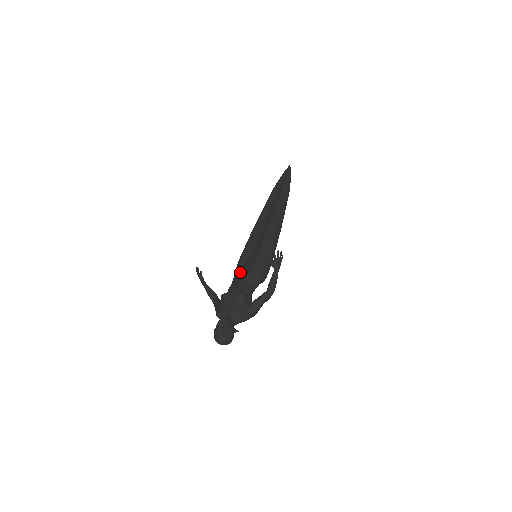
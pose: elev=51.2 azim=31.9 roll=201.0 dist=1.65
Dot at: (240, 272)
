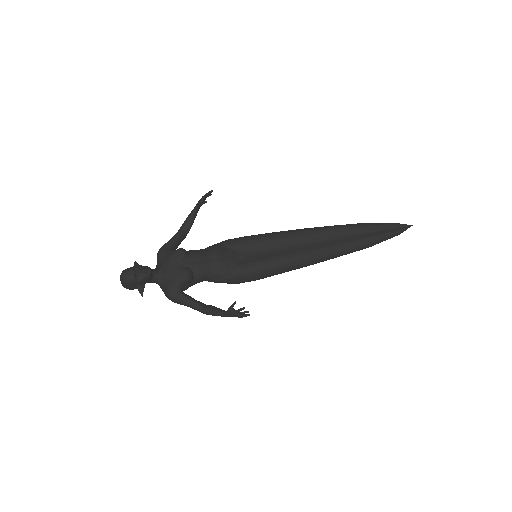
Dot at: (221, 255)
